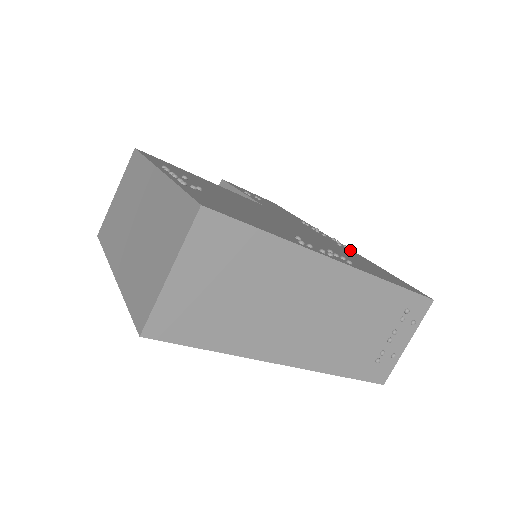
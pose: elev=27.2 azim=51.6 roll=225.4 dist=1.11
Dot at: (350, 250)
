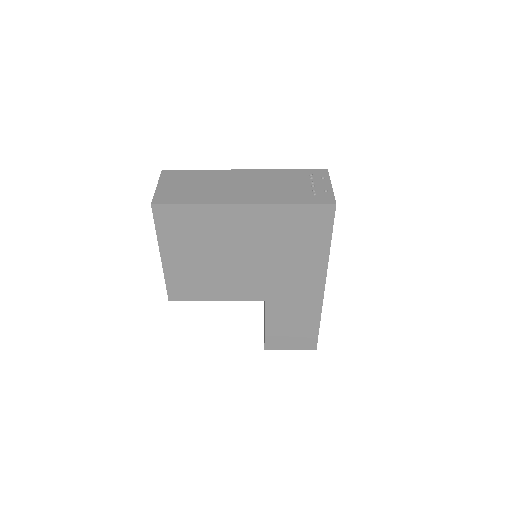
Dot at: occluded
